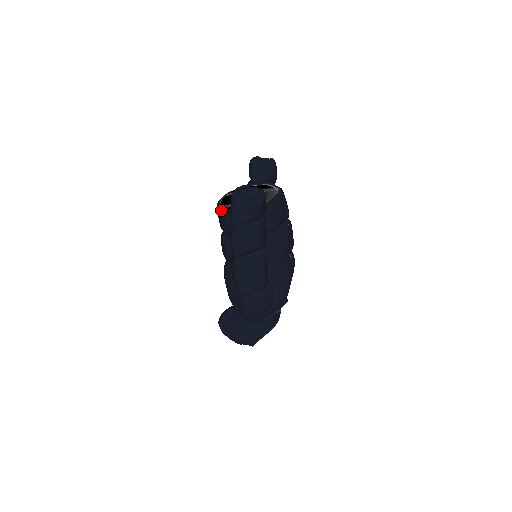
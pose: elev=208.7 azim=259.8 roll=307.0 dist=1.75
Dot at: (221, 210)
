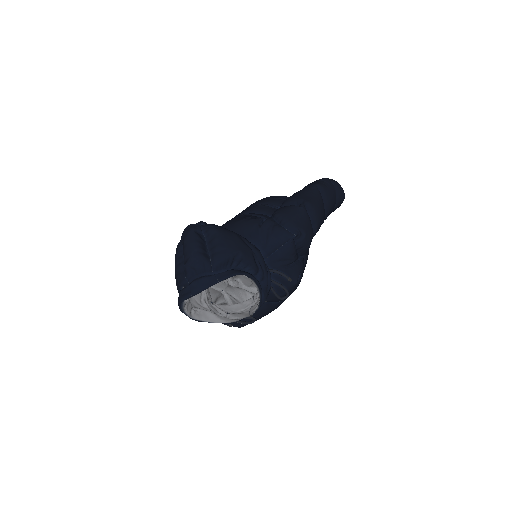
Dot at: (274, 196)
